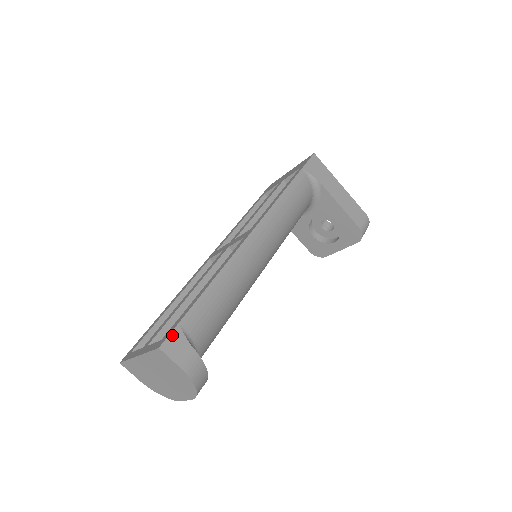
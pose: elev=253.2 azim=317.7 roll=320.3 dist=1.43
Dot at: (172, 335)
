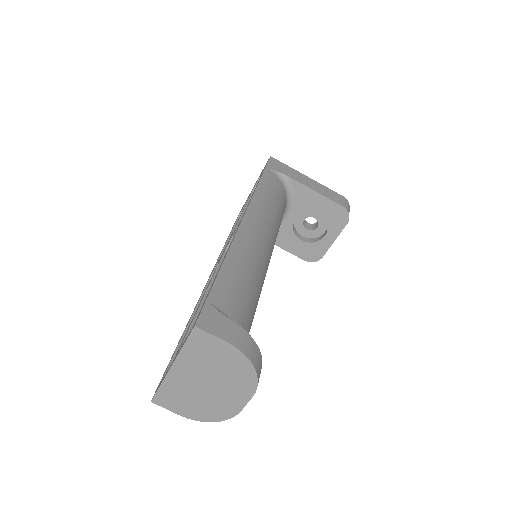
Dot at: (204, 312)
